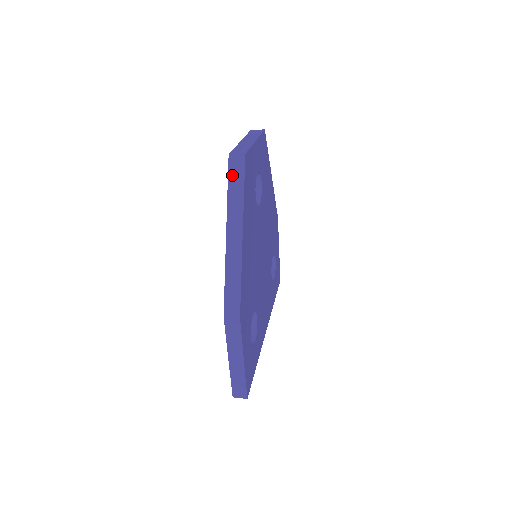
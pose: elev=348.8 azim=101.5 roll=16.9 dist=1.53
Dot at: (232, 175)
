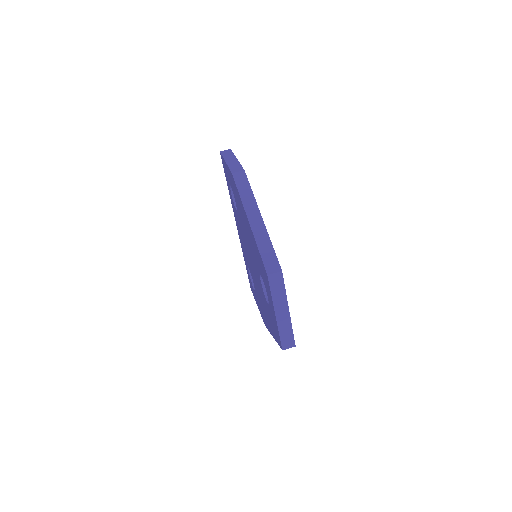
Dot at: occluded
